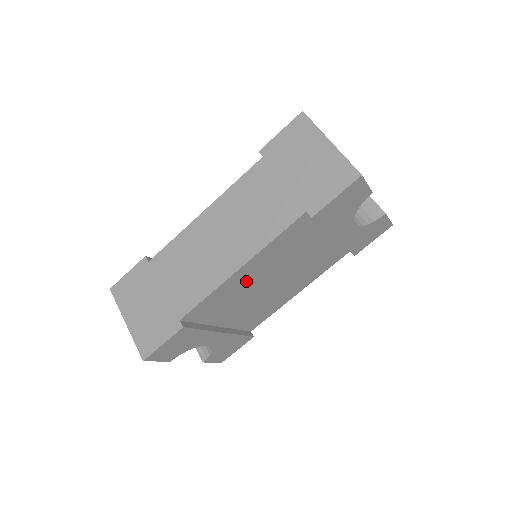
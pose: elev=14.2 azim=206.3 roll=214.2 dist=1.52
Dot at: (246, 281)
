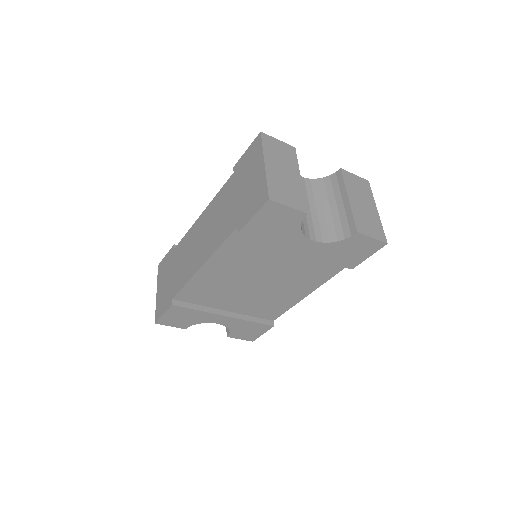
Dot at: (220, 278)
